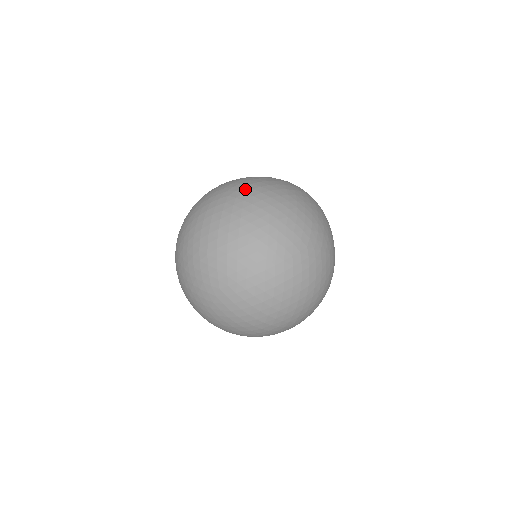
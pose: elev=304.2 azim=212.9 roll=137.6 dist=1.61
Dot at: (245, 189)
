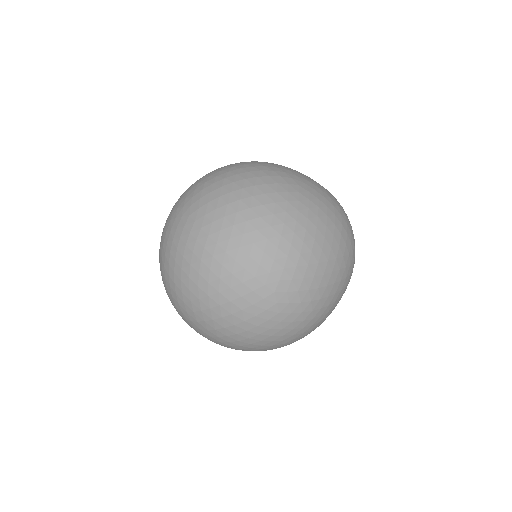
Dot at: (295, 297)
